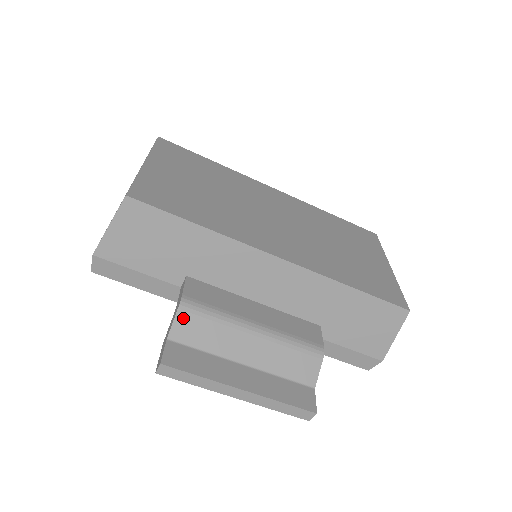
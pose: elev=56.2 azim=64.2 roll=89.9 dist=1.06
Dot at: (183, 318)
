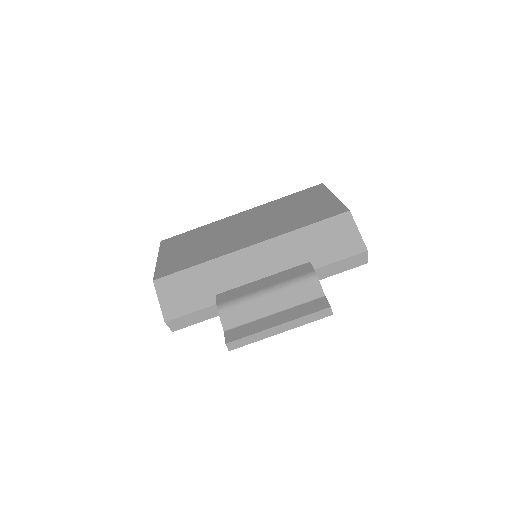
Dot at: (224, 315)
